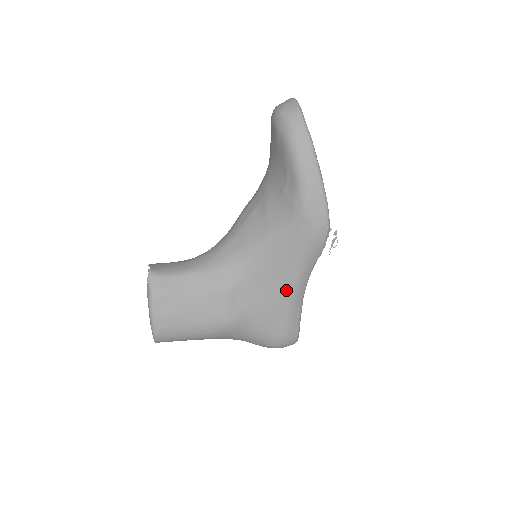
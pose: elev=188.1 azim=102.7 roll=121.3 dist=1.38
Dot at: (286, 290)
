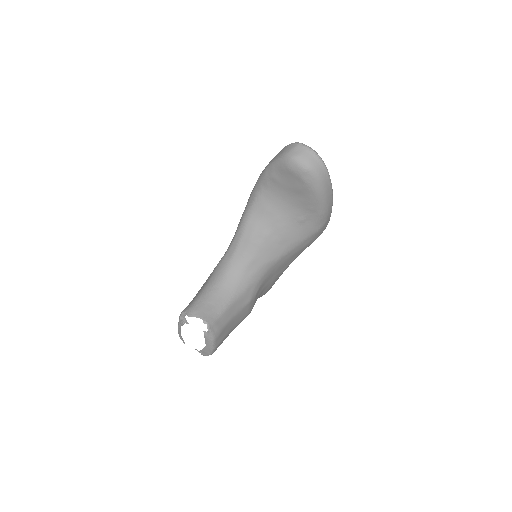
Dot at: occluded
